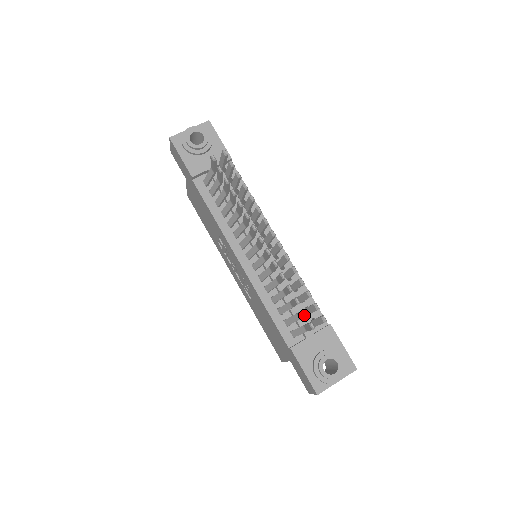
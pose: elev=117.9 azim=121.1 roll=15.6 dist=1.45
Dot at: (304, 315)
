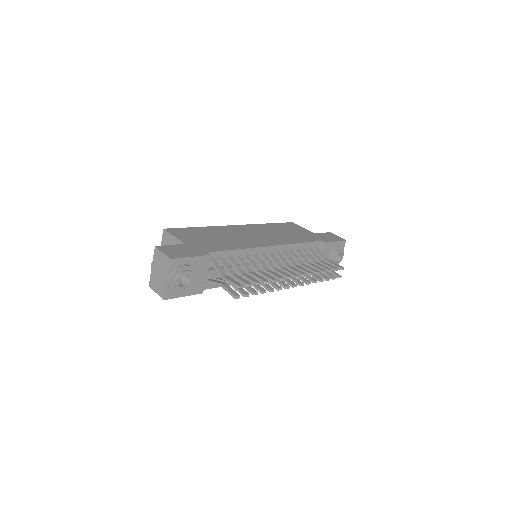
Dot at: occluded
